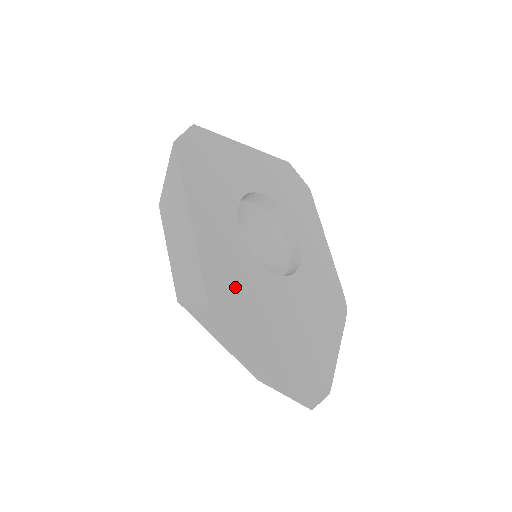
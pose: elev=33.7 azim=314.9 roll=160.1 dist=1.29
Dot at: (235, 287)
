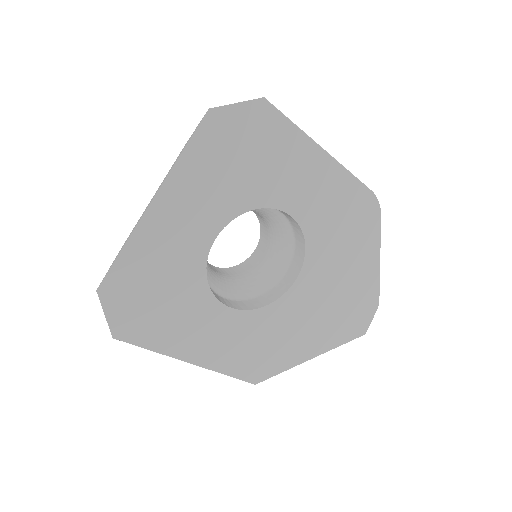
Dot at: (262, 351)
